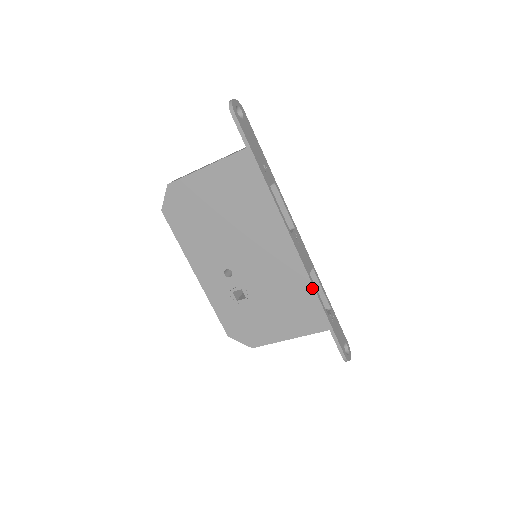
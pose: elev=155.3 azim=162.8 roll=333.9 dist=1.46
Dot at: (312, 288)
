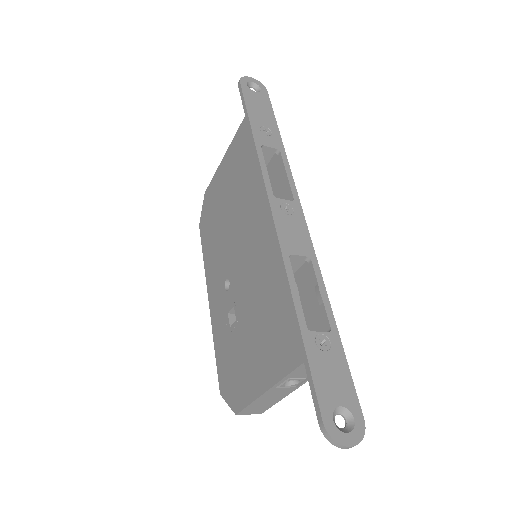
Dot at: (285, 274)
